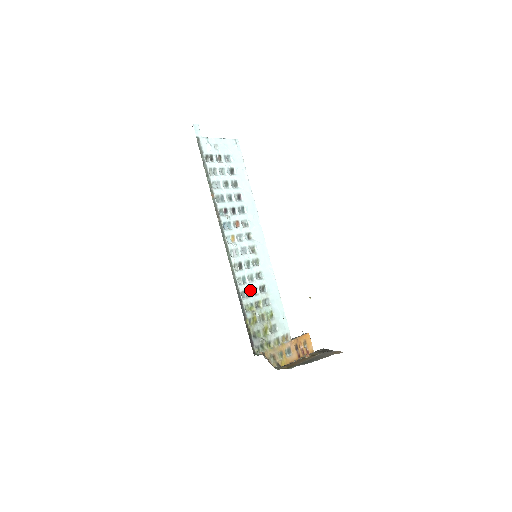
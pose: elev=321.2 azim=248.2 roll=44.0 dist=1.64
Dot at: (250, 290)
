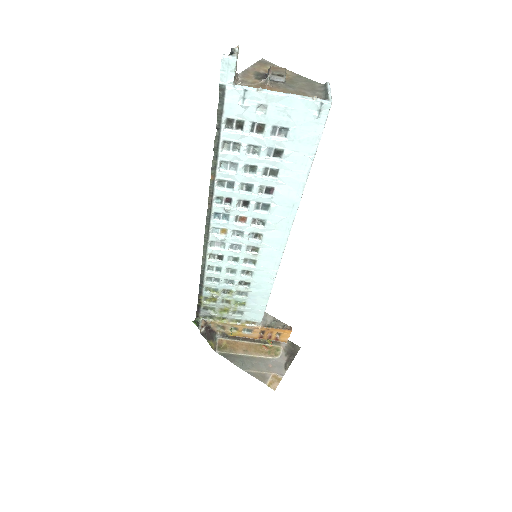
Dot at: (222, 279)
